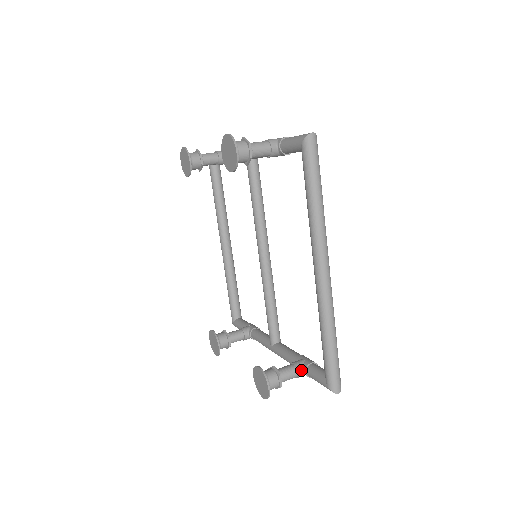
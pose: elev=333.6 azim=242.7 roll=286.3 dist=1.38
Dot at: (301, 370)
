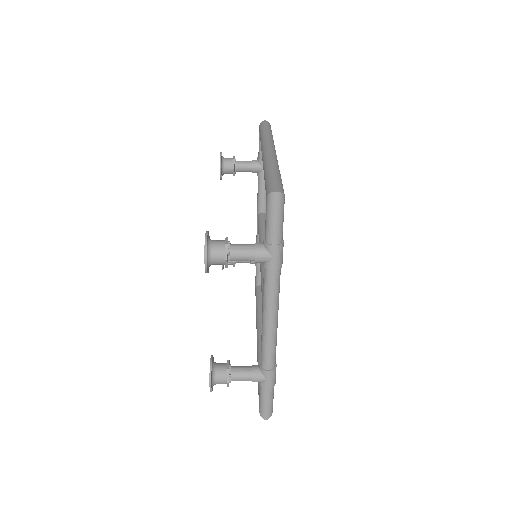
Dot at: (260, 243)
